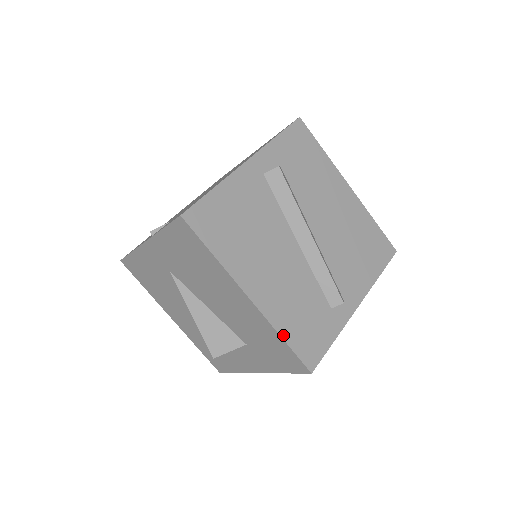
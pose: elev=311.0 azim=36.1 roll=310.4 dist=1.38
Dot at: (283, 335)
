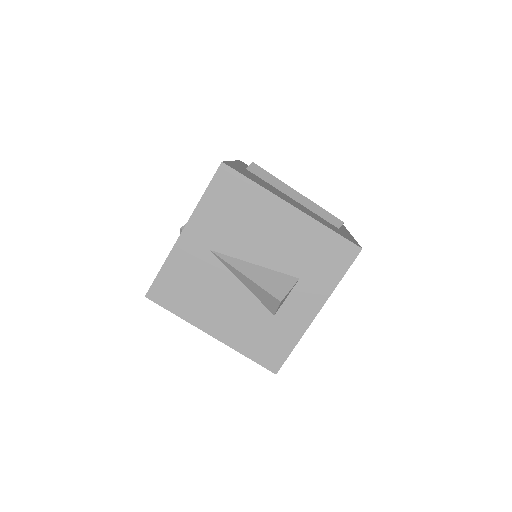
Dot at: (328, 227)
